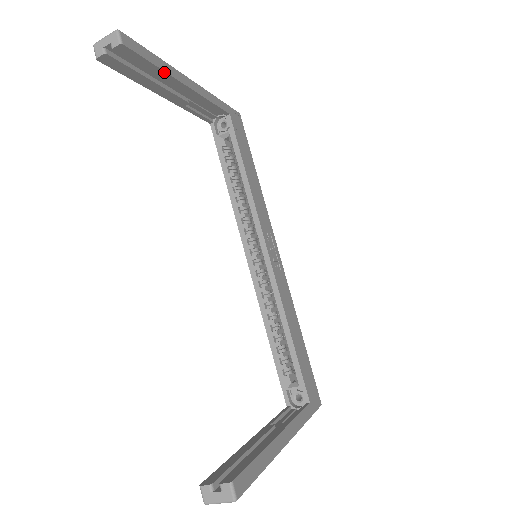
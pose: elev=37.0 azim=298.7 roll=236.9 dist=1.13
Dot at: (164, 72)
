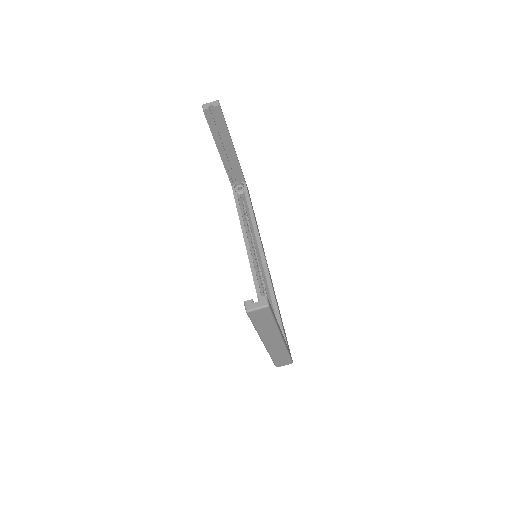
Dot at: (228, 133)
